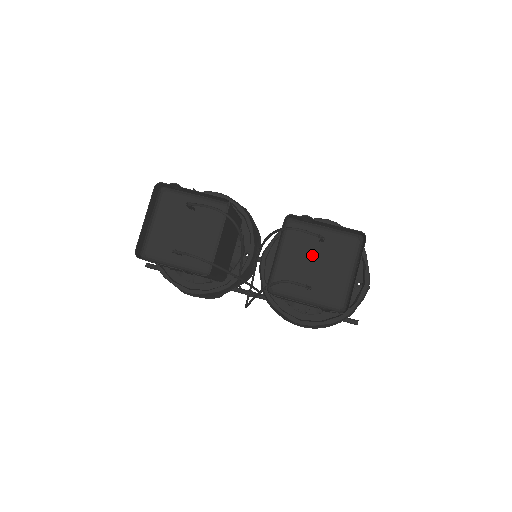
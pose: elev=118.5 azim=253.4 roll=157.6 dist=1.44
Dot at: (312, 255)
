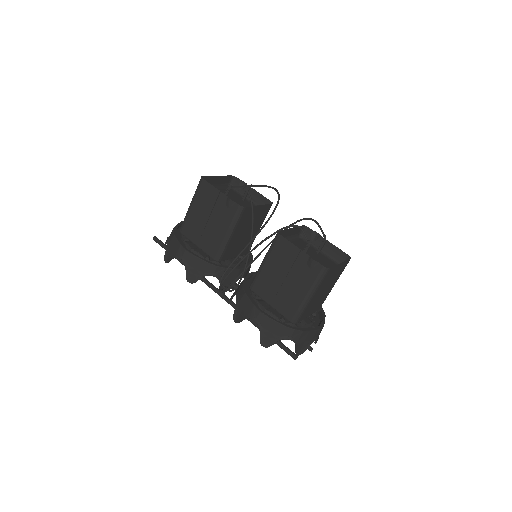
Dot at: (309, 253)
